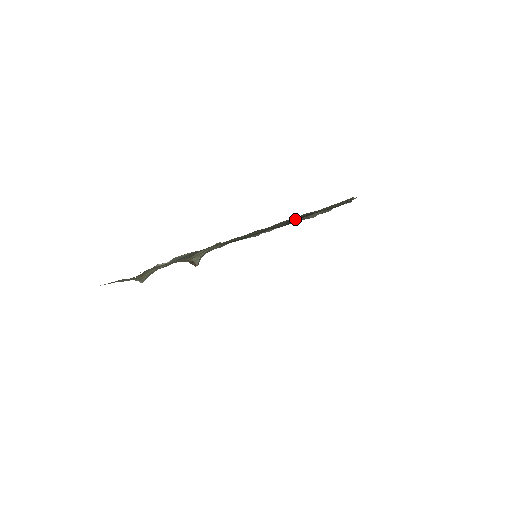
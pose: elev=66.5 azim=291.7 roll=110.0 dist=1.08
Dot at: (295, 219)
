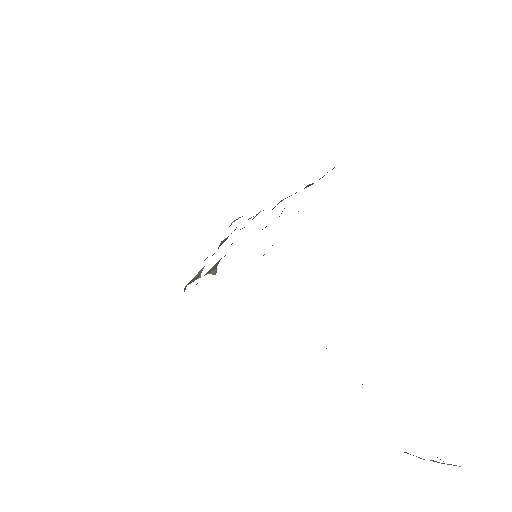
Dot at: occluded
